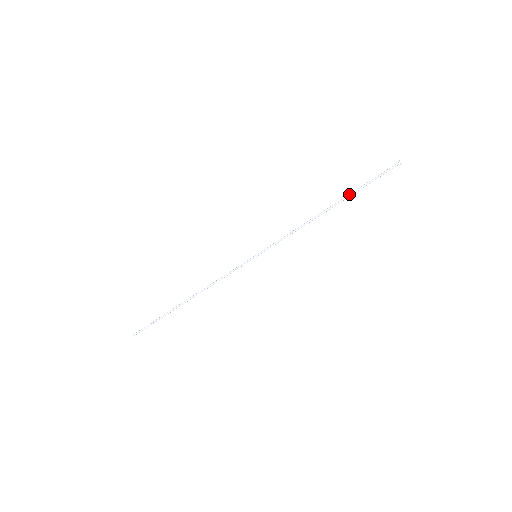
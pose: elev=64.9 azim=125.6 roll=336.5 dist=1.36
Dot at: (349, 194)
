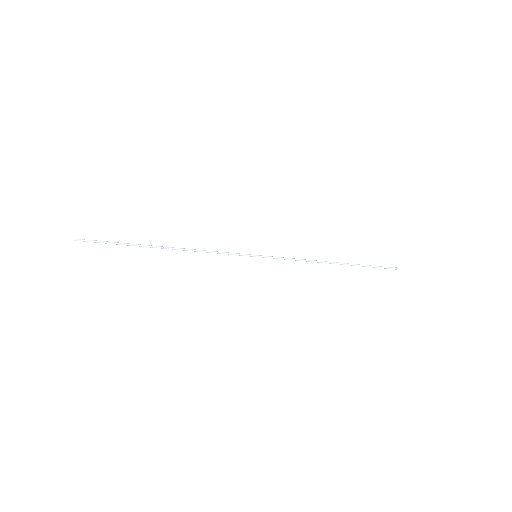
Dot at: (355, 265)
